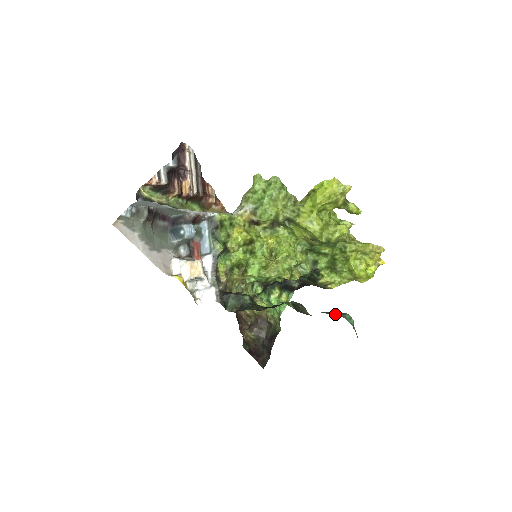
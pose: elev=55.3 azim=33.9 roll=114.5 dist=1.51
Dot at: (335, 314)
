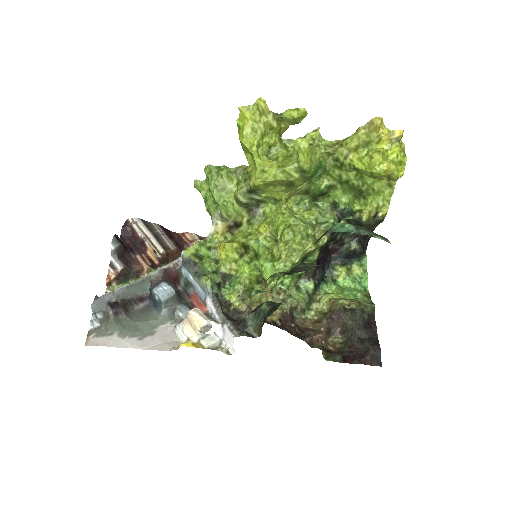
Dot at: (320, 238)
